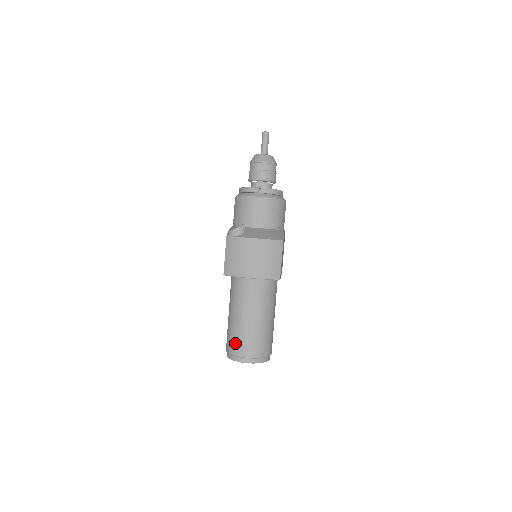
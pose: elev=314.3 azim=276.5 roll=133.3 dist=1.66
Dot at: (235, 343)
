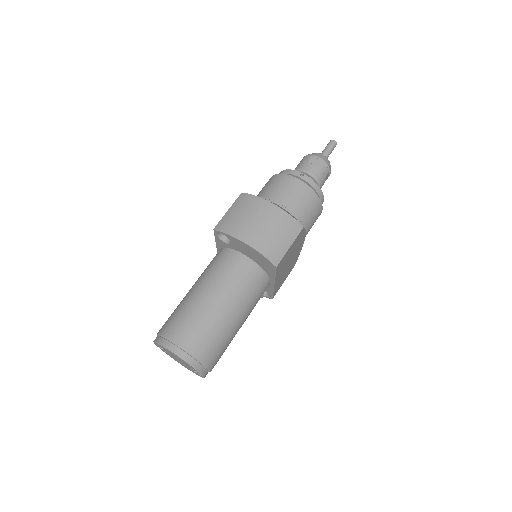
Dot at: (176, 322)
